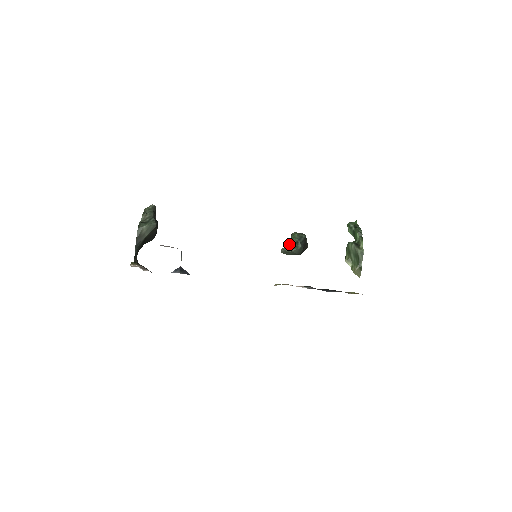
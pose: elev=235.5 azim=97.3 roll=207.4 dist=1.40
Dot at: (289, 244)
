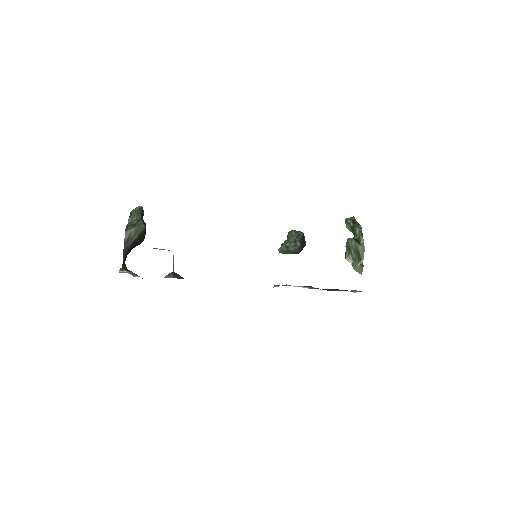
Dot at: (287, 243)
